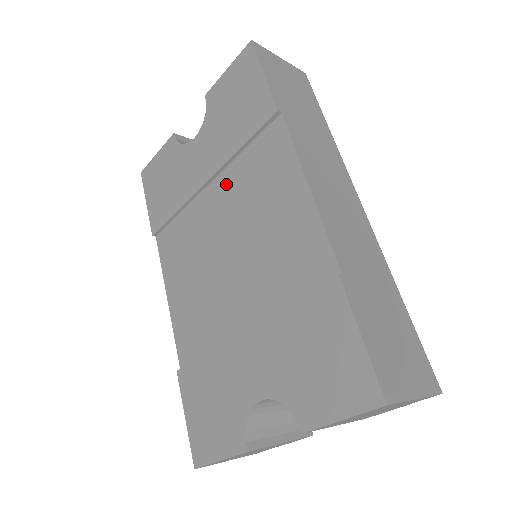
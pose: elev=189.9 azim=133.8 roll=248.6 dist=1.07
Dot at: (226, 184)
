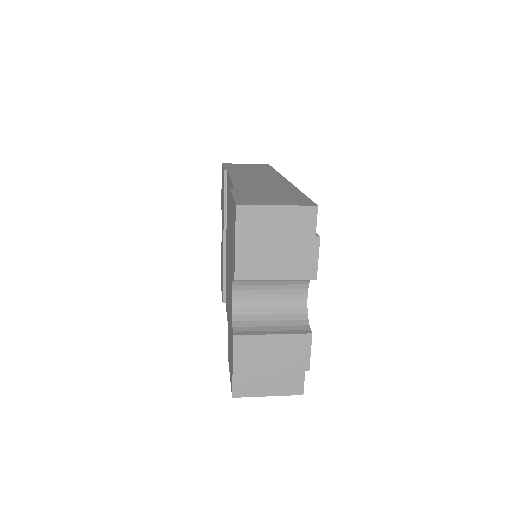
Dot at: occluded
